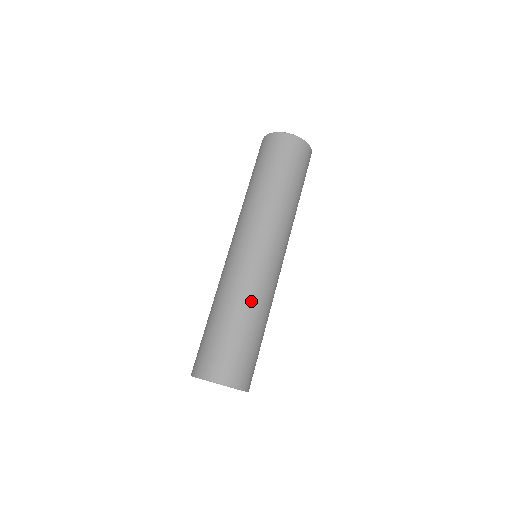
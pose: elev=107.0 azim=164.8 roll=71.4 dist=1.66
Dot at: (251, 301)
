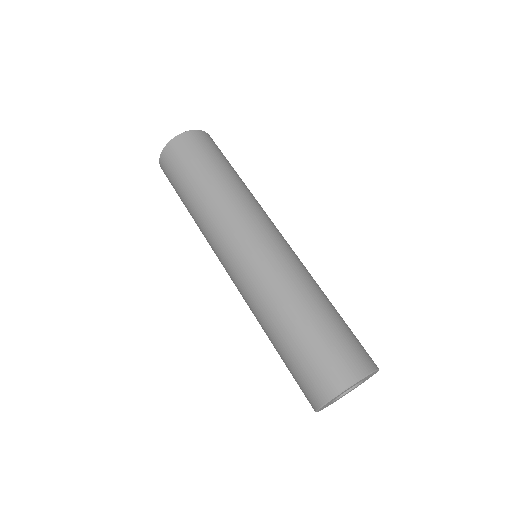
Dot at: (272, 304)
